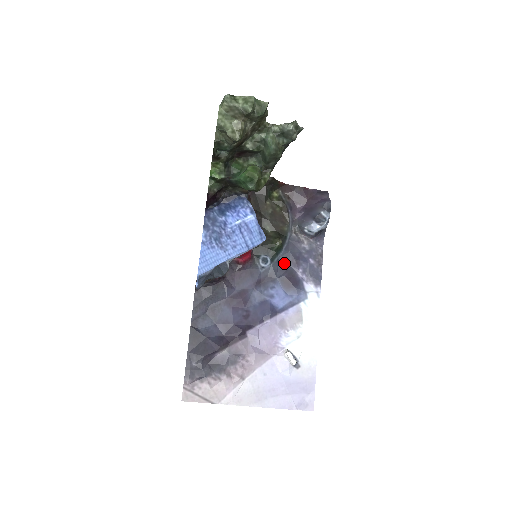
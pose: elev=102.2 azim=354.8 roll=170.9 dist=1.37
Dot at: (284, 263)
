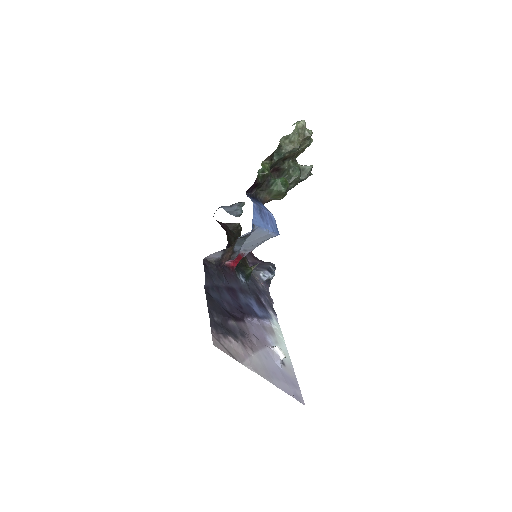
Dot at: (252, 288)
